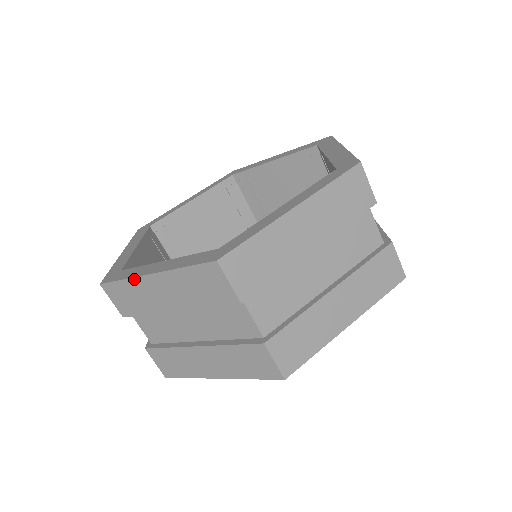
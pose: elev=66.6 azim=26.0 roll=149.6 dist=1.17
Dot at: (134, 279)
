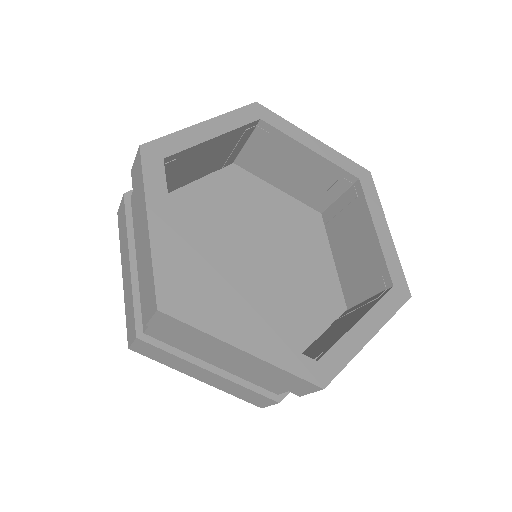
Dot at: (144, 196)
